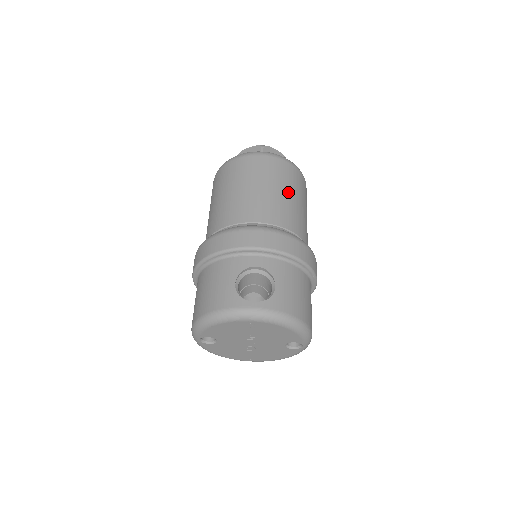
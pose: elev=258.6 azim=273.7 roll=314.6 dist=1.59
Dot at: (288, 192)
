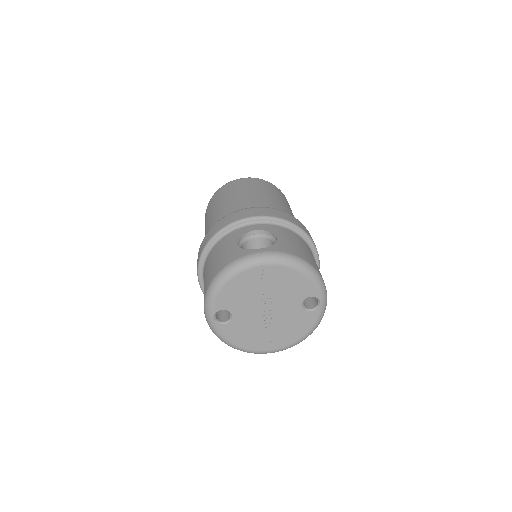
Dot at: (272, 195)
